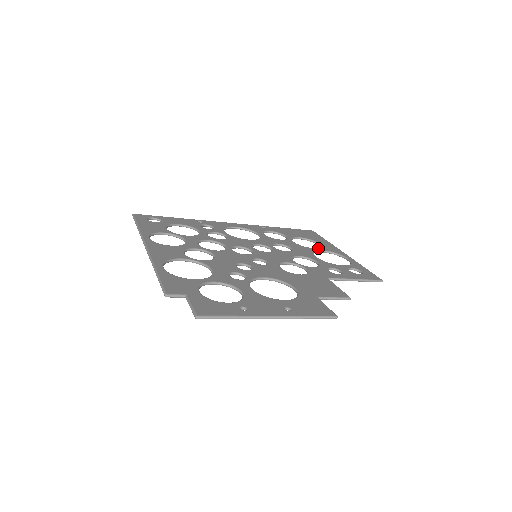
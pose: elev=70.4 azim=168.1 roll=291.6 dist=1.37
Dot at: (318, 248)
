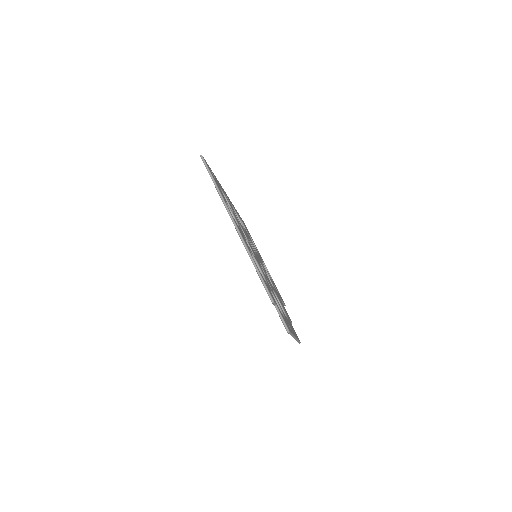
Dot at: occluded
